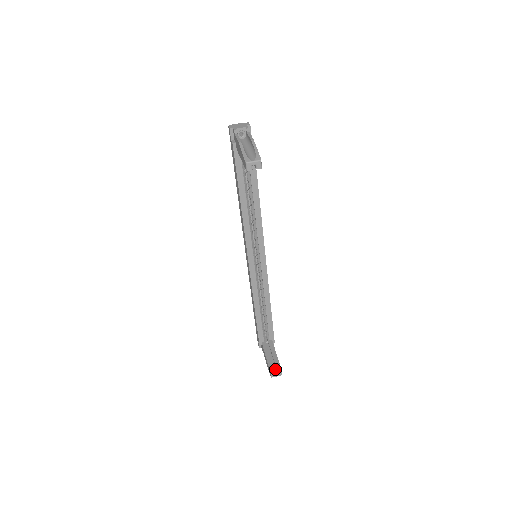
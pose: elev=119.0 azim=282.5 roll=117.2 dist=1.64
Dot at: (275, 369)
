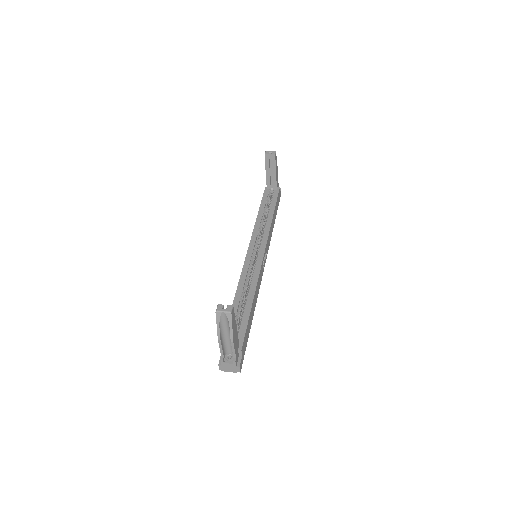
Dot at: occluded
